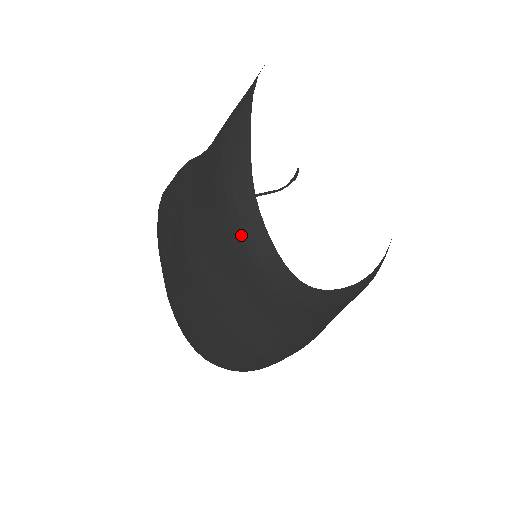
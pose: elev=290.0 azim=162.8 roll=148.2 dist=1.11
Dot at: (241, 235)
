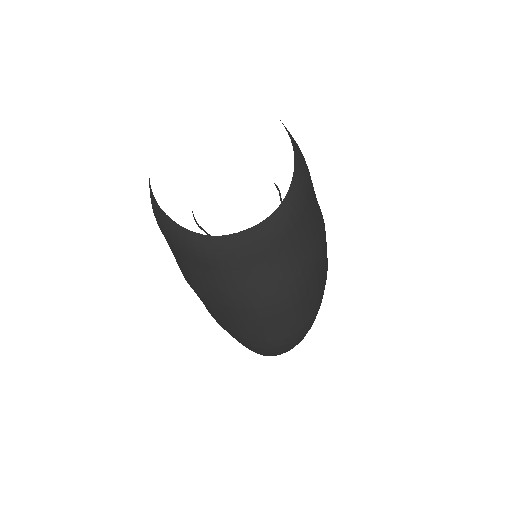
Dot at: (163, 228)
